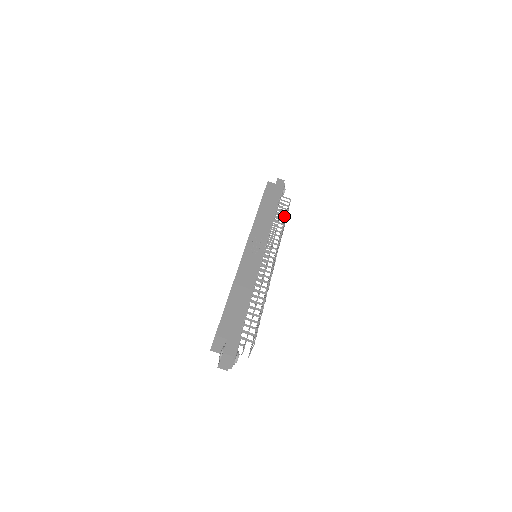
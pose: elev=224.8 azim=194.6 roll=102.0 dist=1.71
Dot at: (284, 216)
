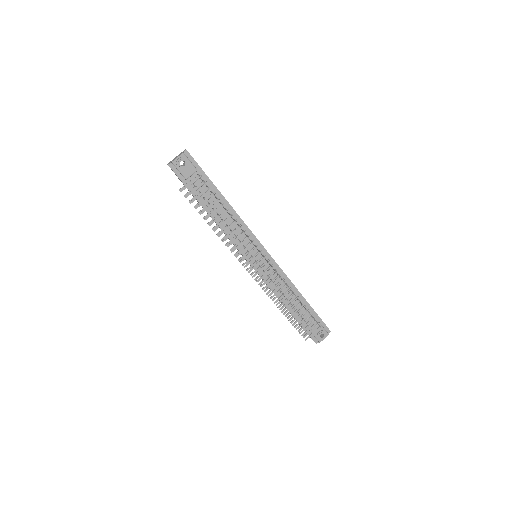
Dot at: occluded
